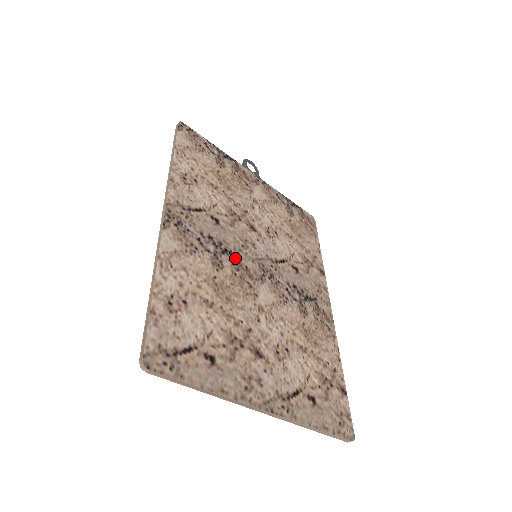
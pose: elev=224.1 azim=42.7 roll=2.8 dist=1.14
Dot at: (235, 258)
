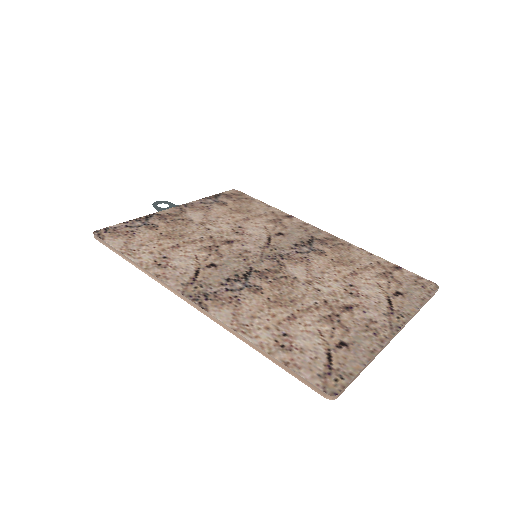
Dot at: (255, 273)
